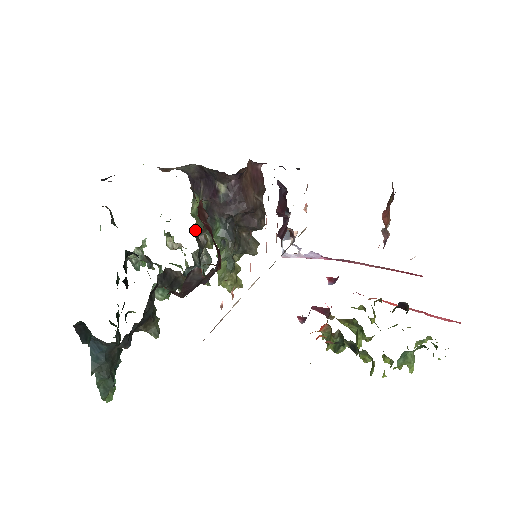
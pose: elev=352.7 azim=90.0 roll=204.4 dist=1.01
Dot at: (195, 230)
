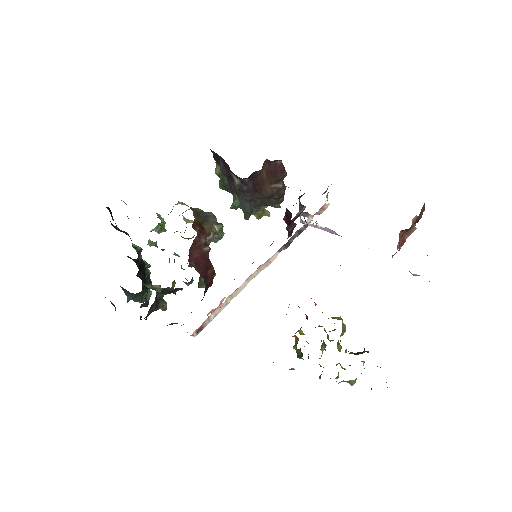
Dot at: (219, 186)
